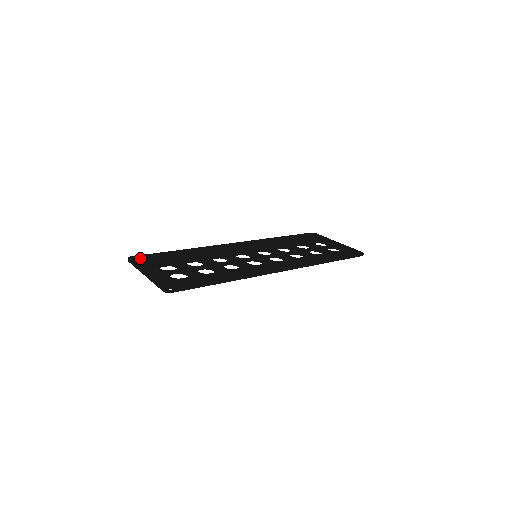
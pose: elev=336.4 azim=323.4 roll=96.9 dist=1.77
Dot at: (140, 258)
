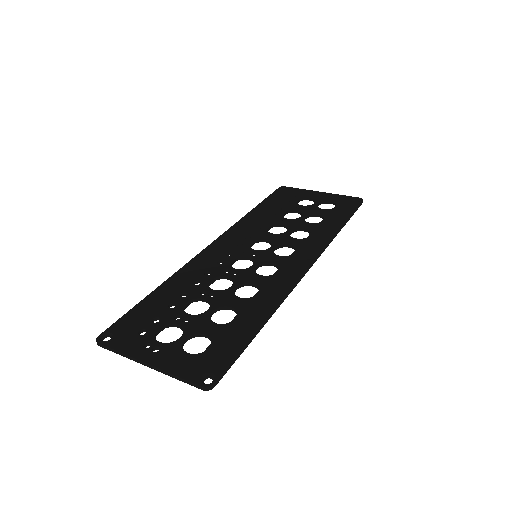
Dot at: (115, 333)
